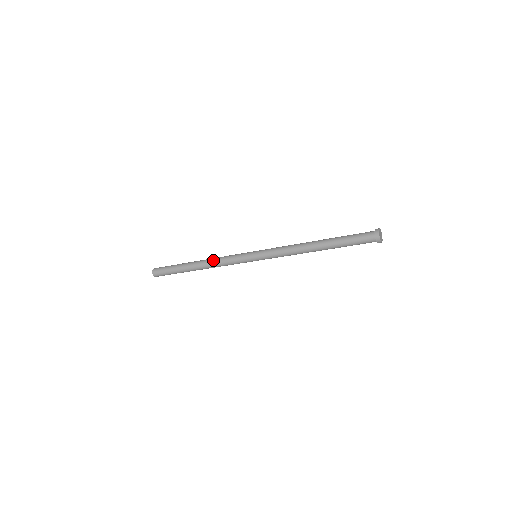
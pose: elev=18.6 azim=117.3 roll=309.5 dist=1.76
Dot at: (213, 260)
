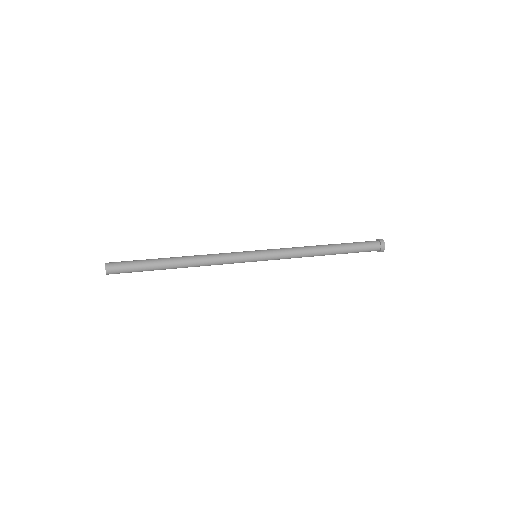
Dot at: (204, 260)
